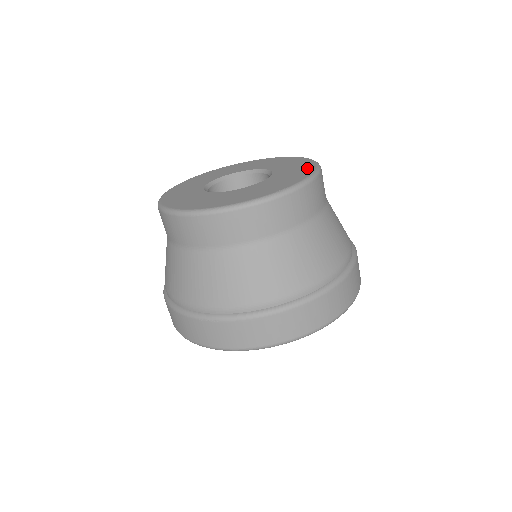
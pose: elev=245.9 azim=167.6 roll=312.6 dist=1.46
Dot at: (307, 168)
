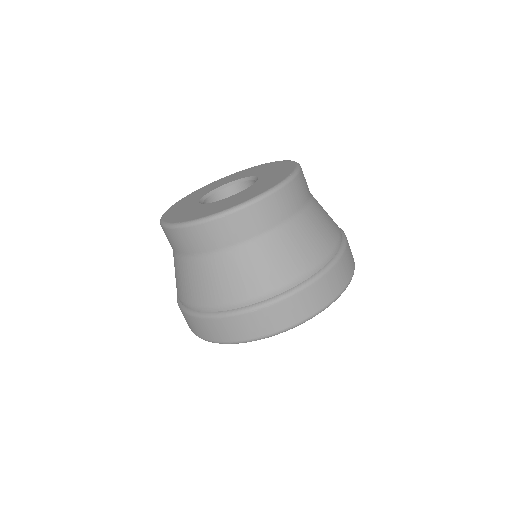
Dot at: (285, 164)
